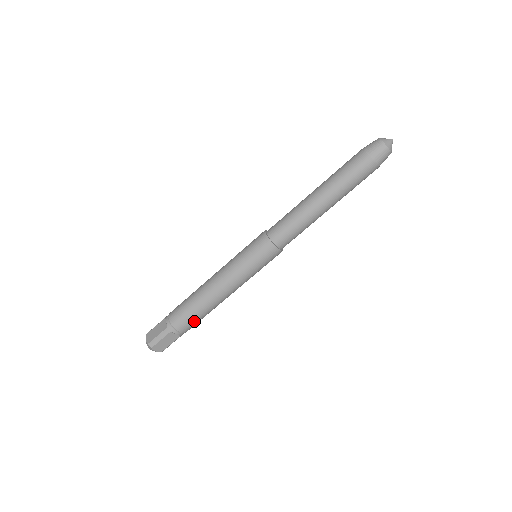
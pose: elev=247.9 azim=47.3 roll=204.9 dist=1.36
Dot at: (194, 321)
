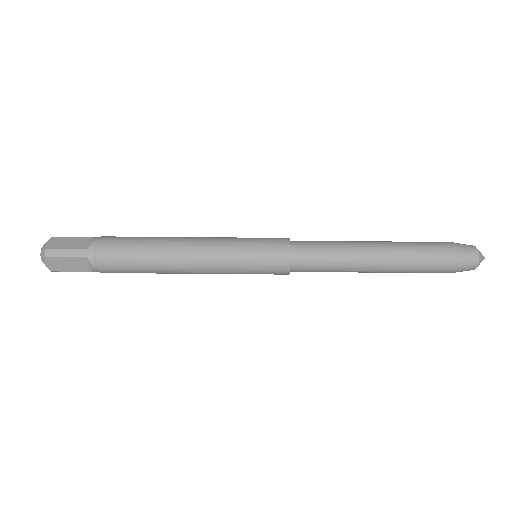
Dot at: (126, 242)
